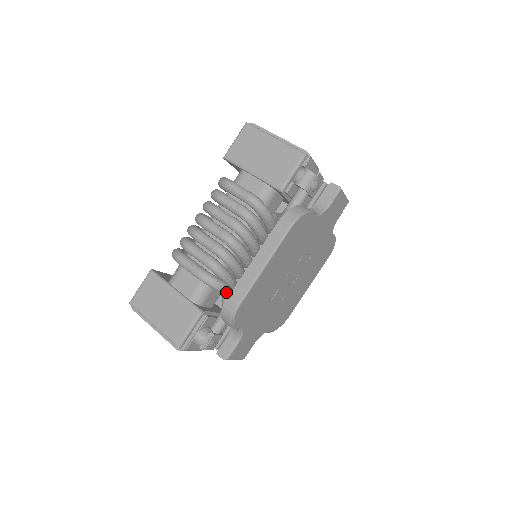
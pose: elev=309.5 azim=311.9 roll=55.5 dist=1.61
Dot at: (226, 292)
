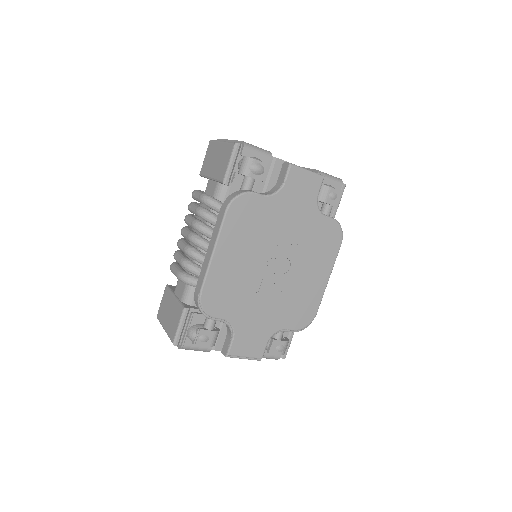
Dot at: occluded
